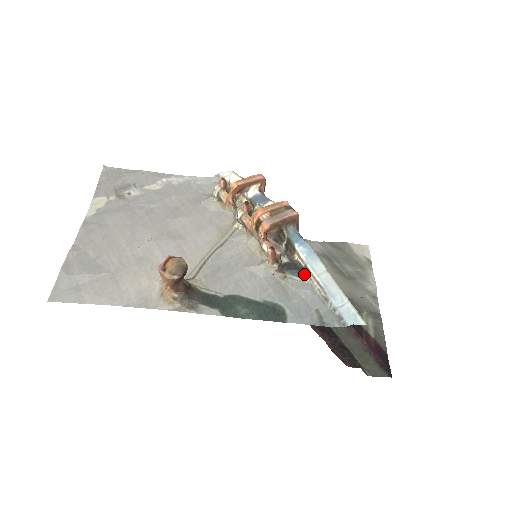
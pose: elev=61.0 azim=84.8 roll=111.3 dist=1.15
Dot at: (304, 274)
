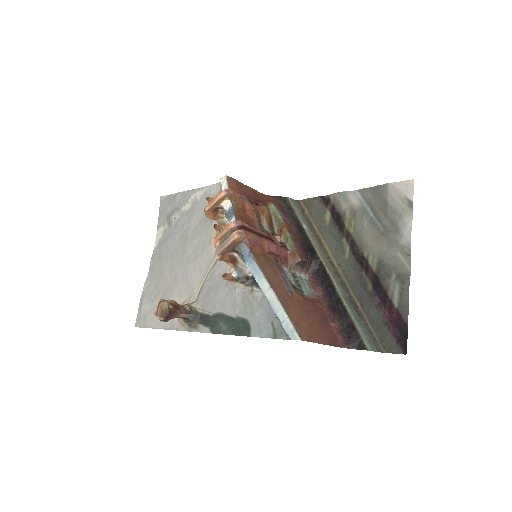
Dot at: occluded
